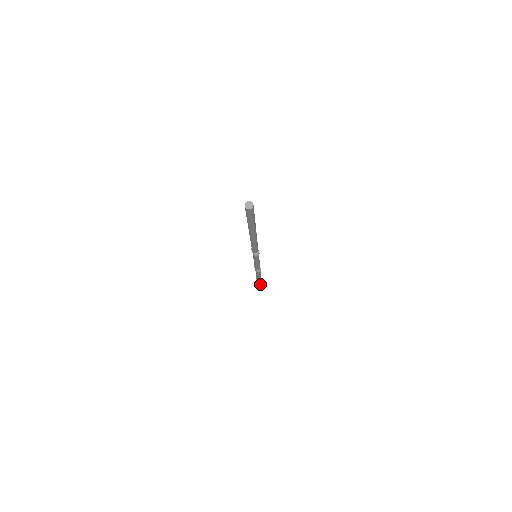
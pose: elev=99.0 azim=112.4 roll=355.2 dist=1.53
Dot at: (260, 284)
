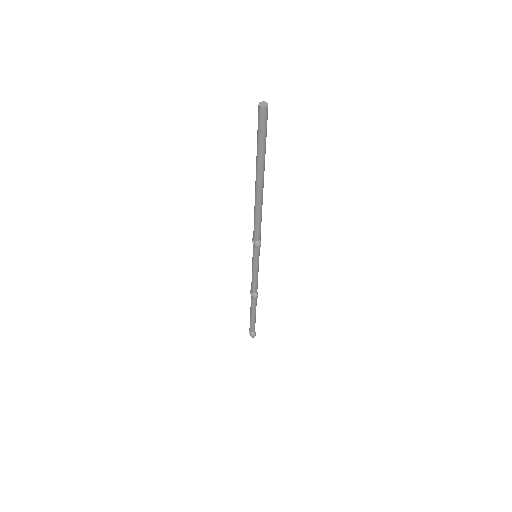
Dot at: (253, 336)
